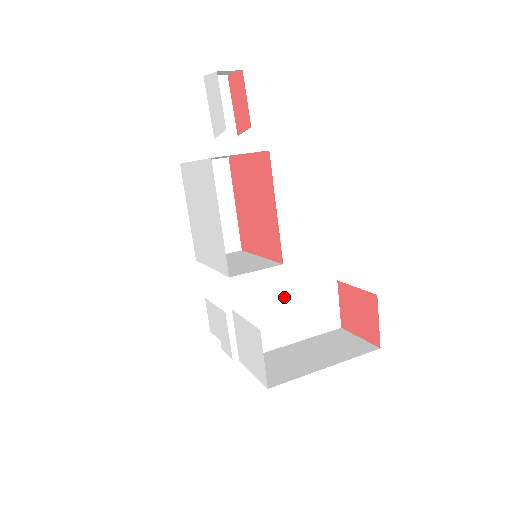
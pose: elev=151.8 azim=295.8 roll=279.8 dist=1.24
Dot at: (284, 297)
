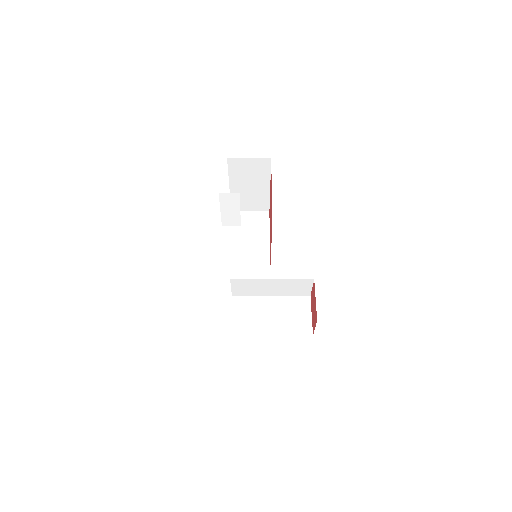
Dot at: (269, 280)
